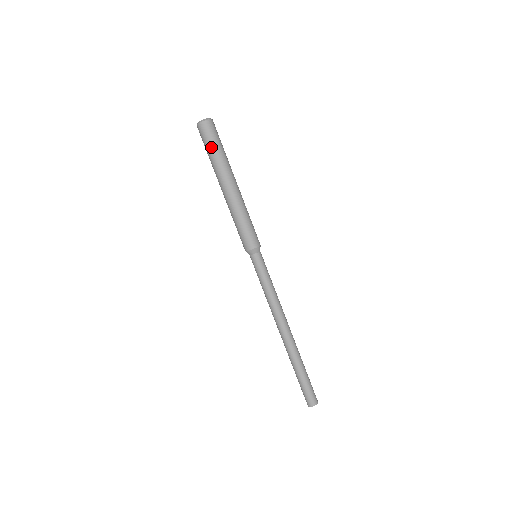
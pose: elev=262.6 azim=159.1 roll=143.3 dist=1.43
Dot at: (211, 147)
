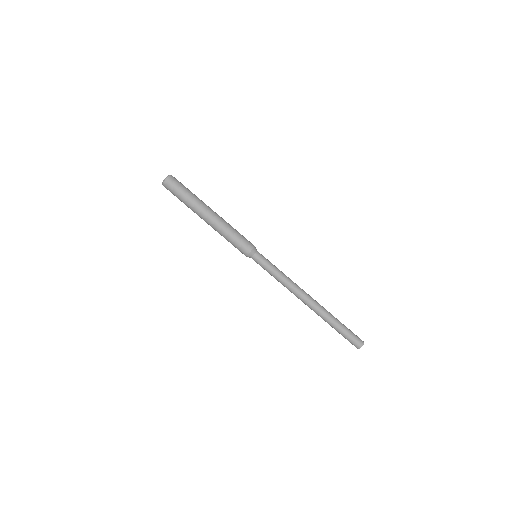
Dot at: (180, 195)
